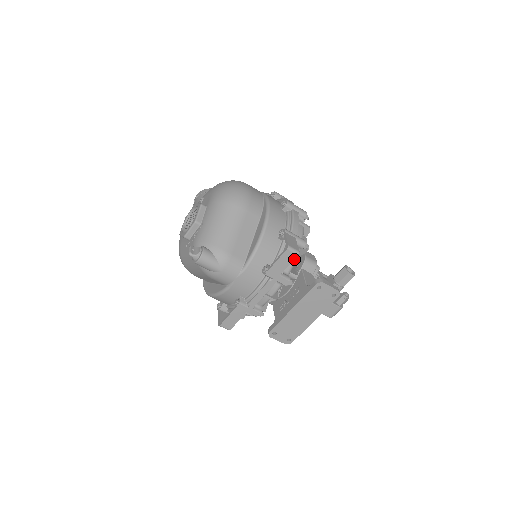
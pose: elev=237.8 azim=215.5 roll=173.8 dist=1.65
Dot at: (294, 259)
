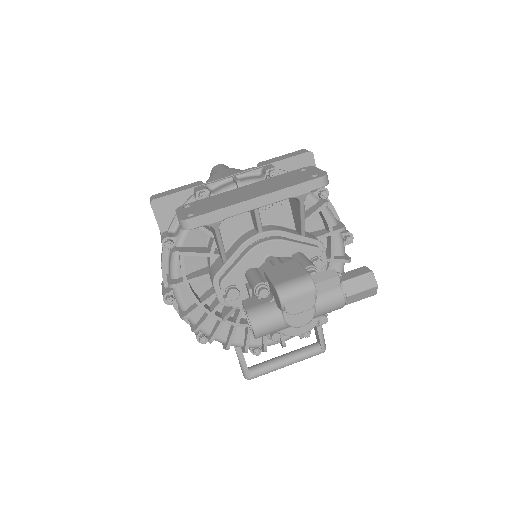
Dot at: occluded
